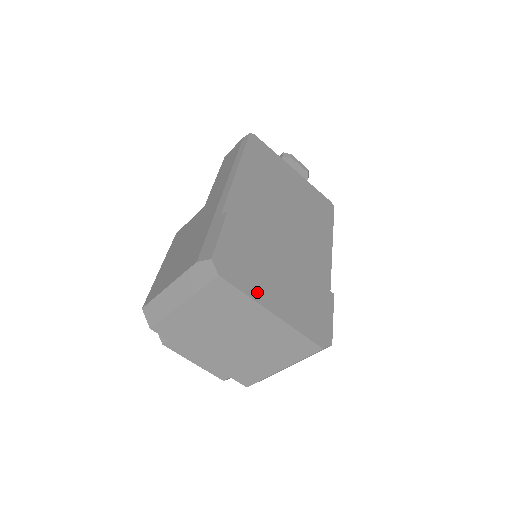
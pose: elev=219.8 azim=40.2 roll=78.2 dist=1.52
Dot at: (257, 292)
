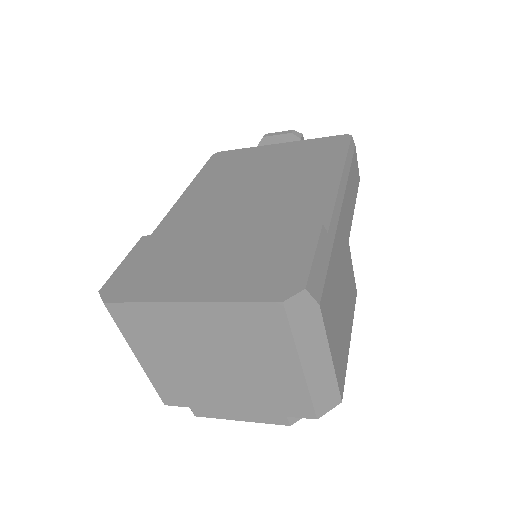
Dot at: (162, 291)
